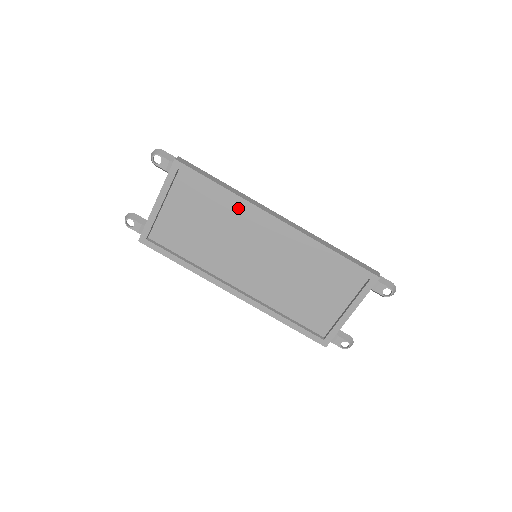
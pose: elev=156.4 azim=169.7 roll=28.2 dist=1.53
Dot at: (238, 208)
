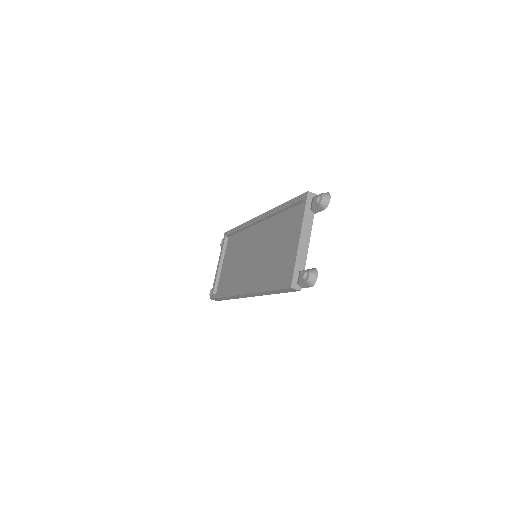
Dot at: (247, 233)
